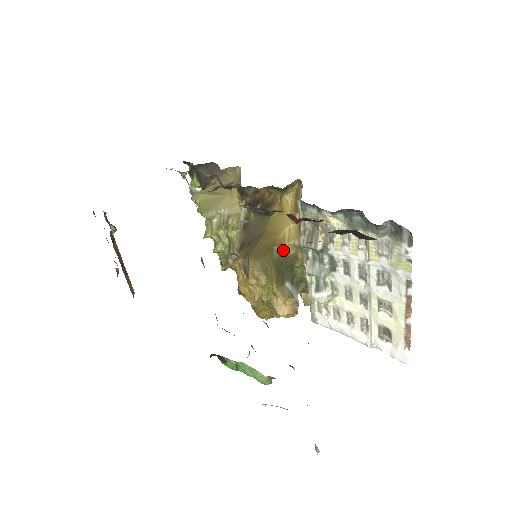
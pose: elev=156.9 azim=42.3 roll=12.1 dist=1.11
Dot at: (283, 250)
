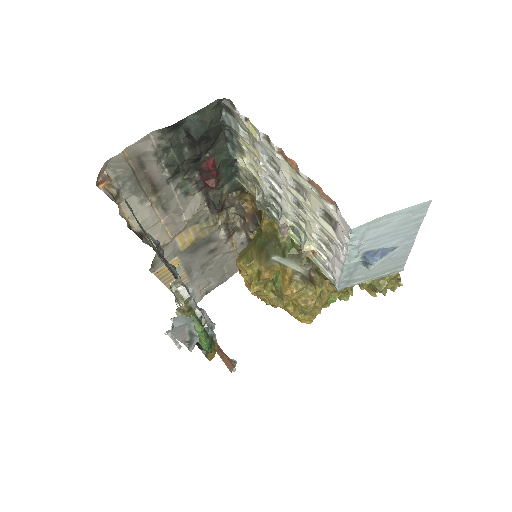
Dot at: (262, 231)
